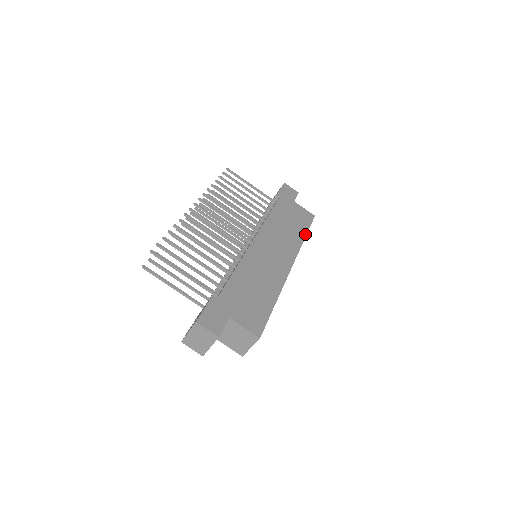
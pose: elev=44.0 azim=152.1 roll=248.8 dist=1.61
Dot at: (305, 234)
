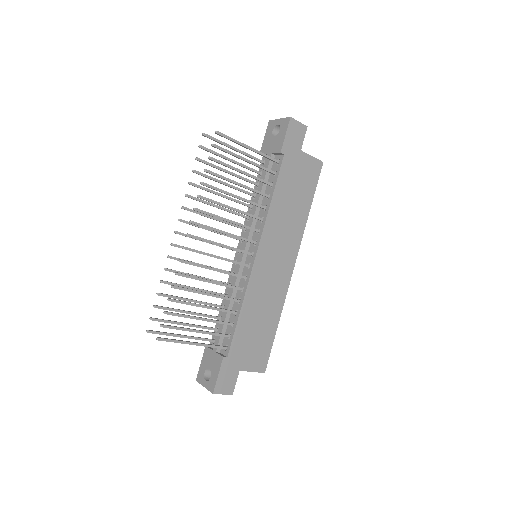
Dot at: (310, 206)
